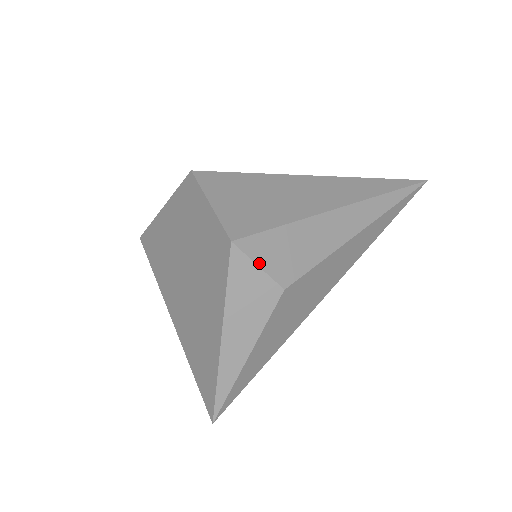
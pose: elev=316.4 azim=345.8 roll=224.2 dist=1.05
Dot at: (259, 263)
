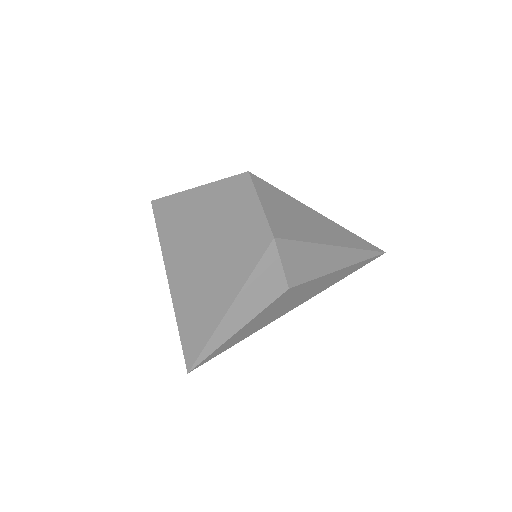
Dot at: (283, 262)
